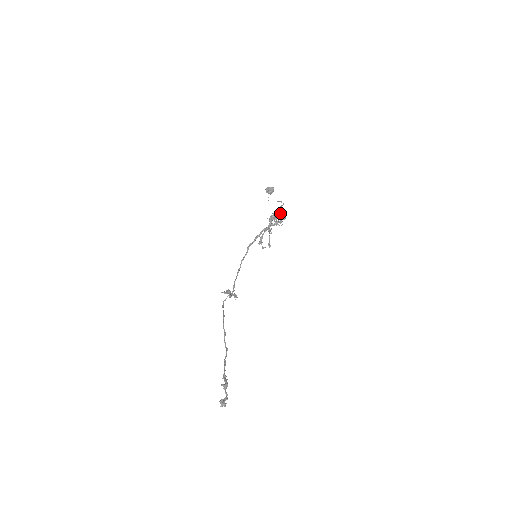
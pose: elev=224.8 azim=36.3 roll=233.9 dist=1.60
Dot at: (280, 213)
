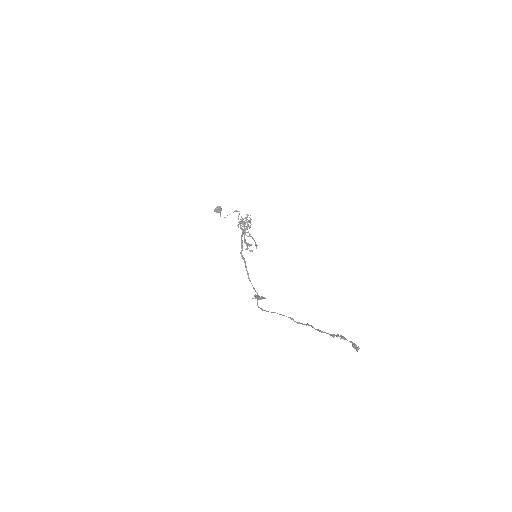
Dot at: (247, 215)
